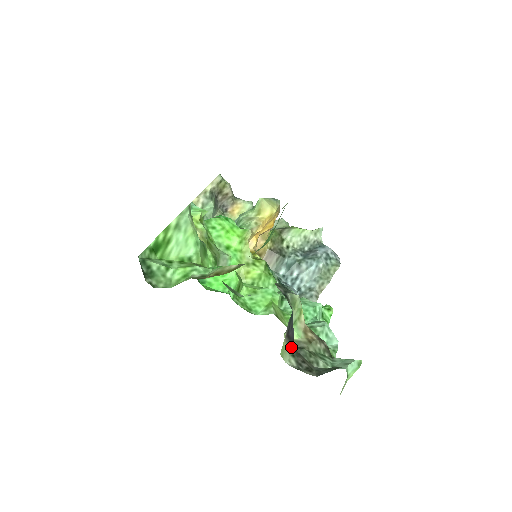
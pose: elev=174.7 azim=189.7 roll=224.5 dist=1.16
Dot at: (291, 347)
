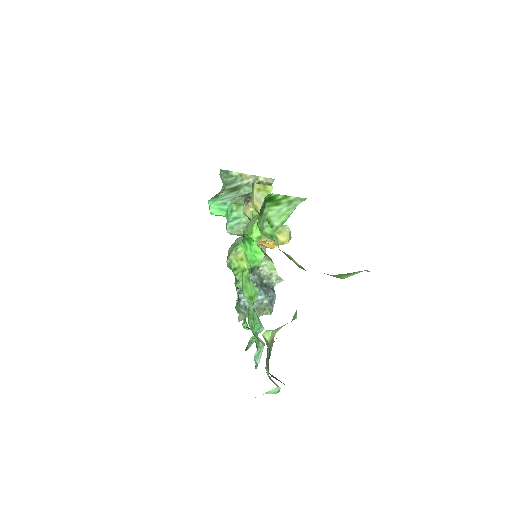
Dot at: occluded
